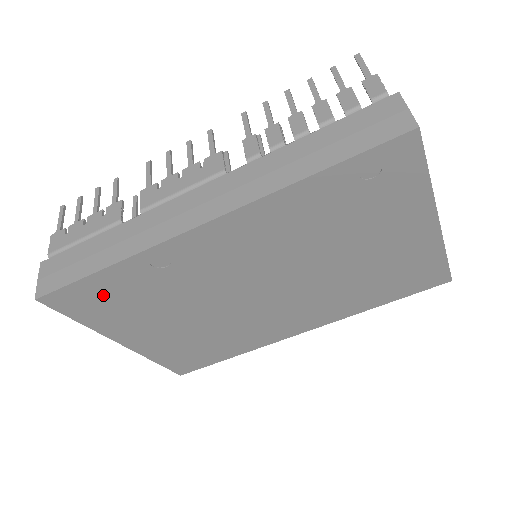
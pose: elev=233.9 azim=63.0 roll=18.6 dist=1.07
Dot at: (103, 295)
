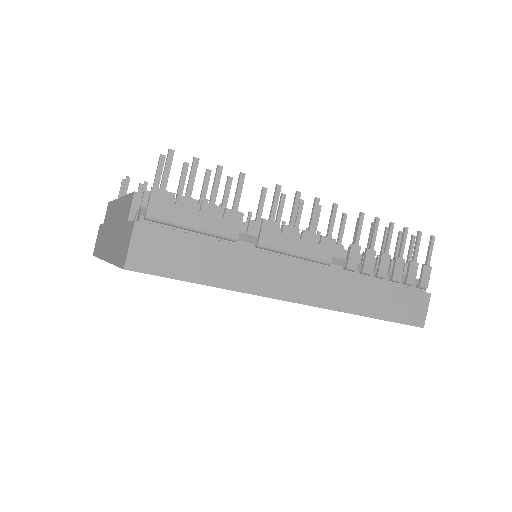
Dot at: occluded
